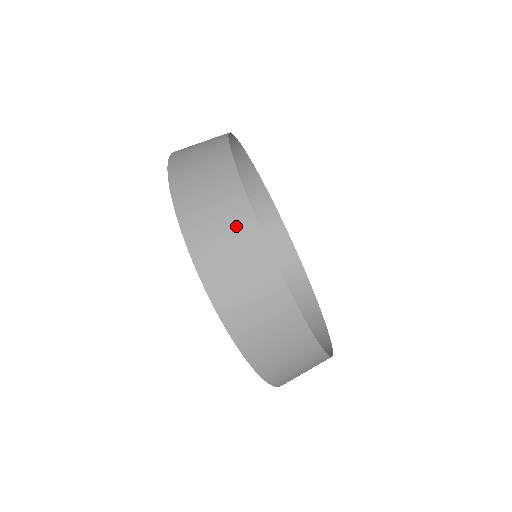
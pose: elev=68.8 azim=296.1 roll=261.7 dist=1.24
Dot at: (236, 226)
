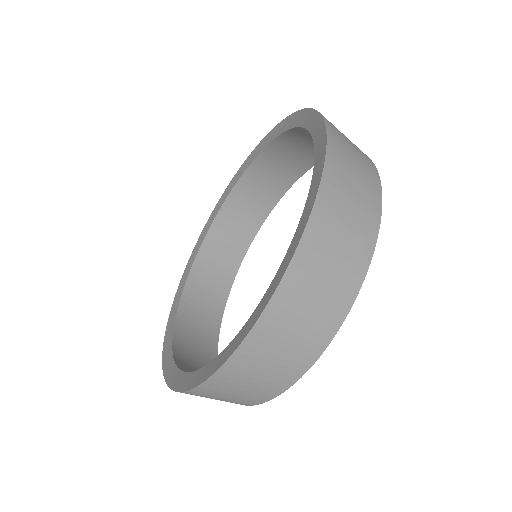
Dot at: (364, 161)
